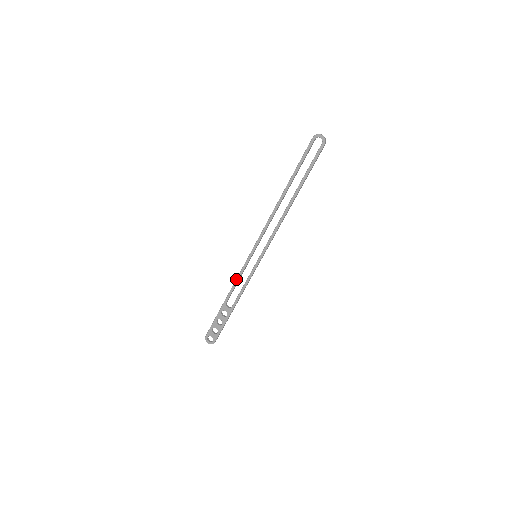
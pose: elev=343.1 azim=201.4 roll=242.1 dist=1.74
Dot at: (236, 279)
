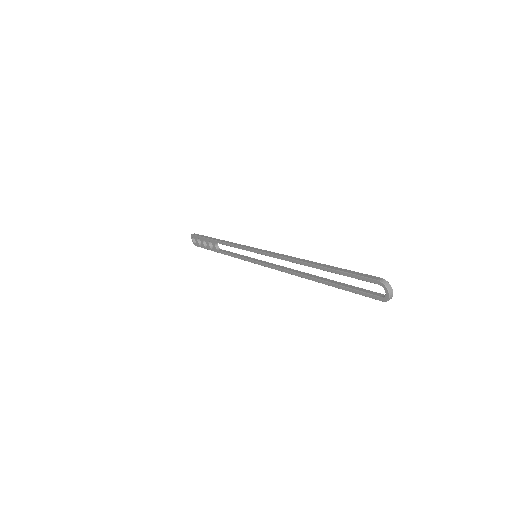
Dot at: (231, 244)
